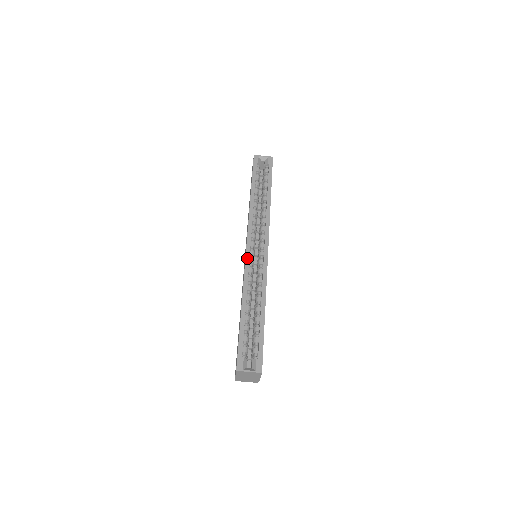
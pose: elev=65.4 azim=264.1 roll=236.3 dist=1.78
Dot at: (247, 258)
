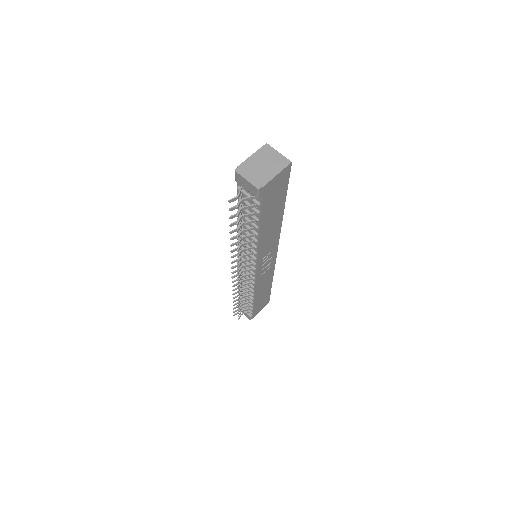
Dot at: occluded
